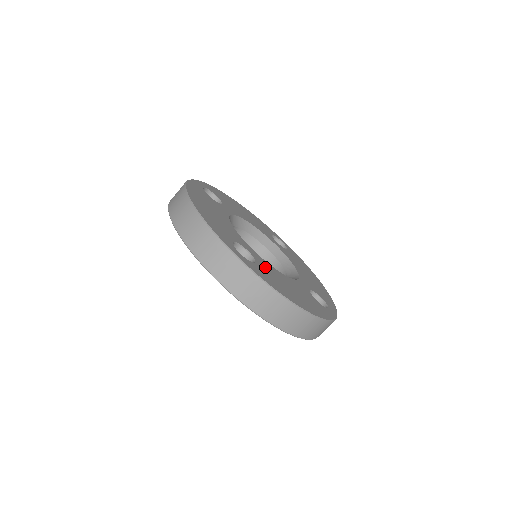
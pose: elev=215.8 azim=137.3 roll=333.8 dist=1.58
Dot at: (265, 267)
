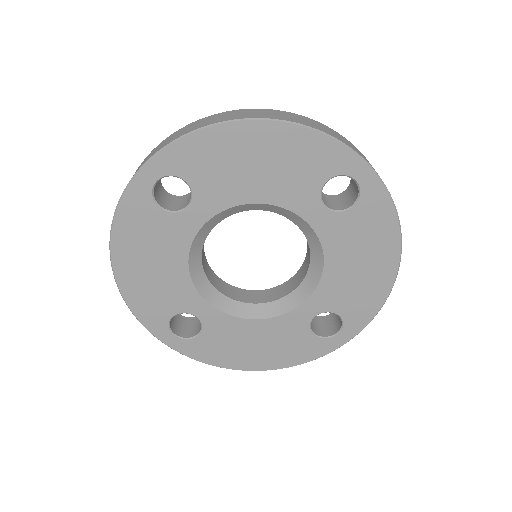
Dot at: (217, 331)
